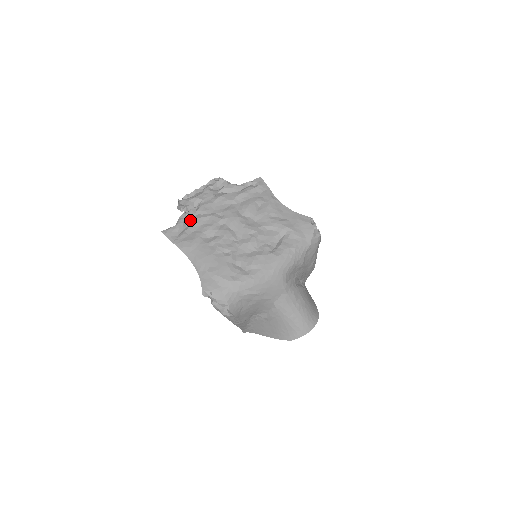
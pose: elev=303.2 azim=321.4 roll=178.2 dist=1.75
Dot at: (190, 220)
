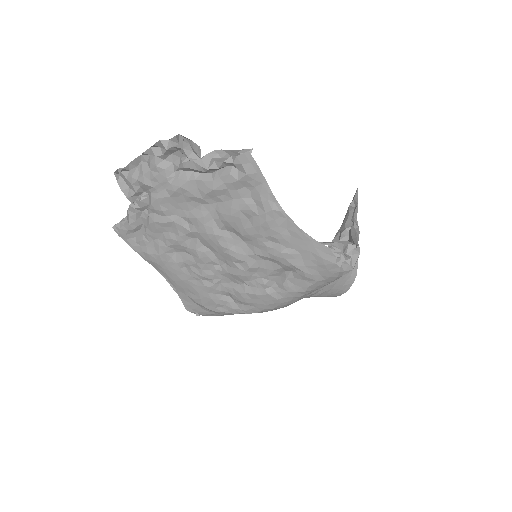
Dot at: (145, 215)
